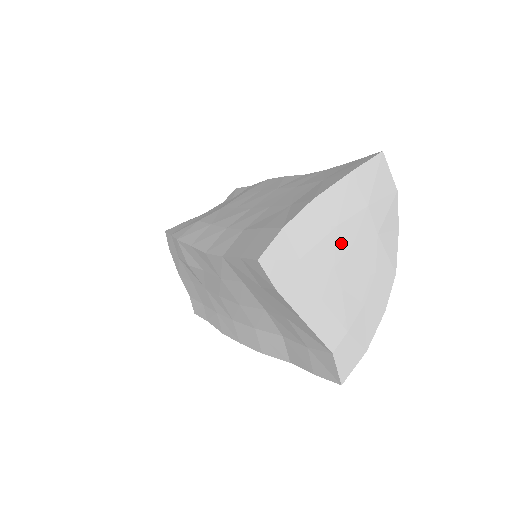
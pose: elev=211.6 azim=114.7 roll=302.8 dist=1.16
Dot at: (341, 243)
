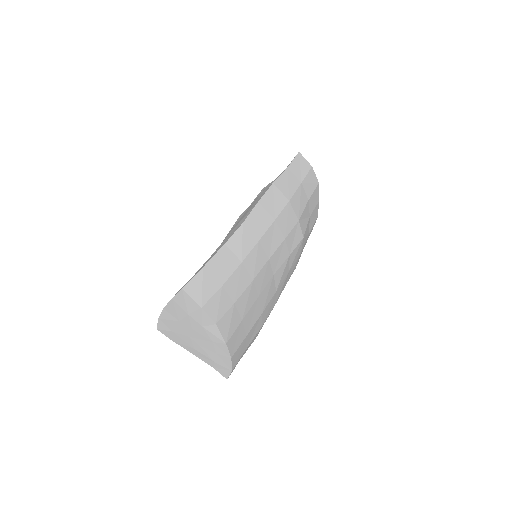
Dot at: (186, 328)
